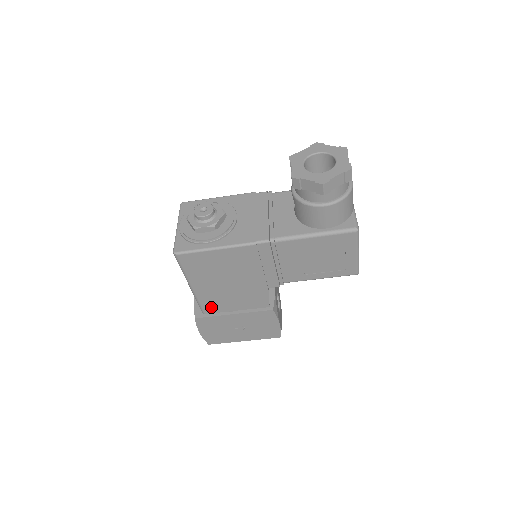
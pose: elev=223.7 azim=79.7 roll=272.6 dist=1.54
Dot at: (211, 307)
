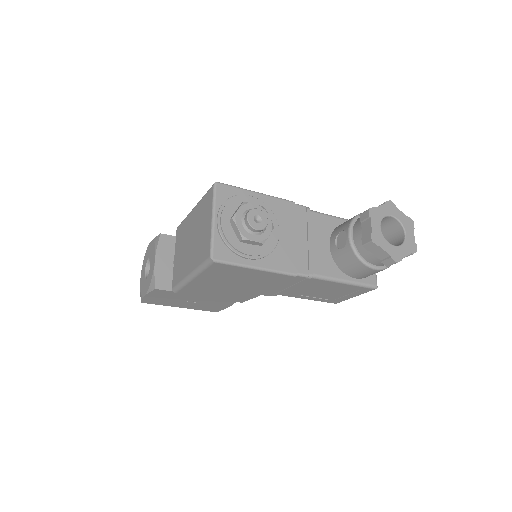
Dot at: (189, 292)
